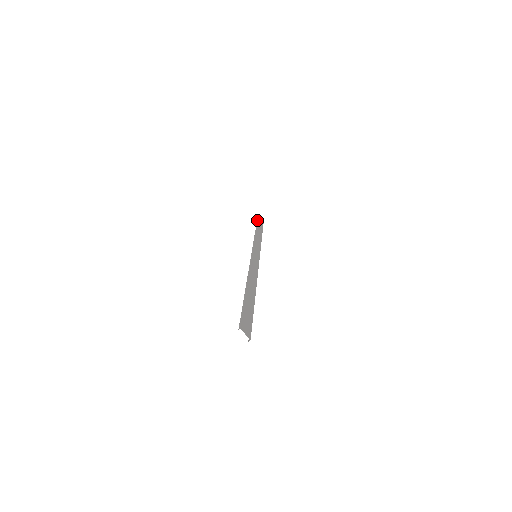
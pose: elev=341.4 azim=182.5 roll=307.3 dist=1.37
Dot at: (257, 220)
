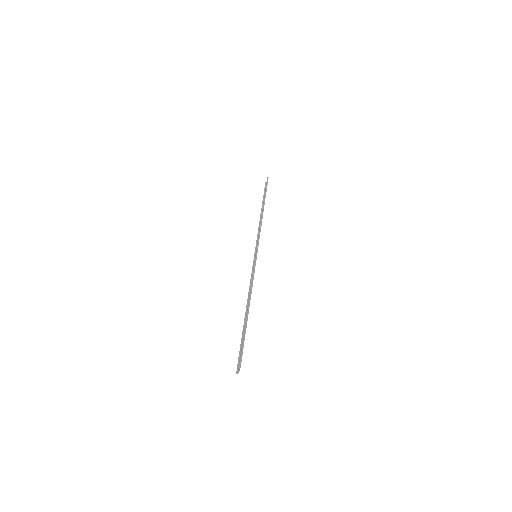
Dot at: (266, 189)
